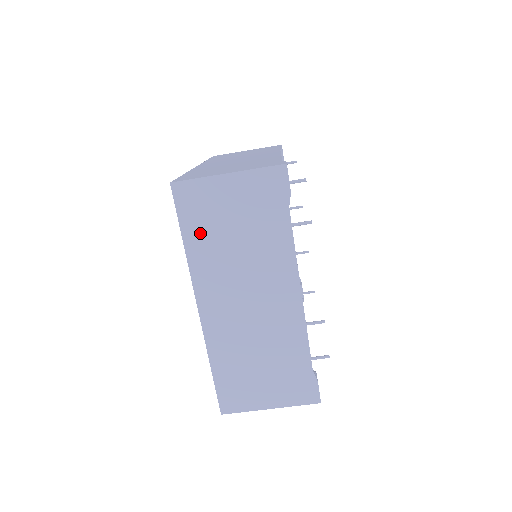
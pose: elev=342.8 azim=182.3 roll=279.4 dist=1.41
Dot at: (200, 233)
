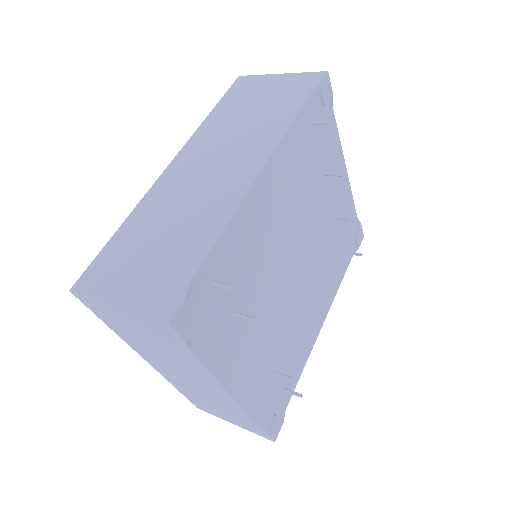
Dot at: (119, 328)
